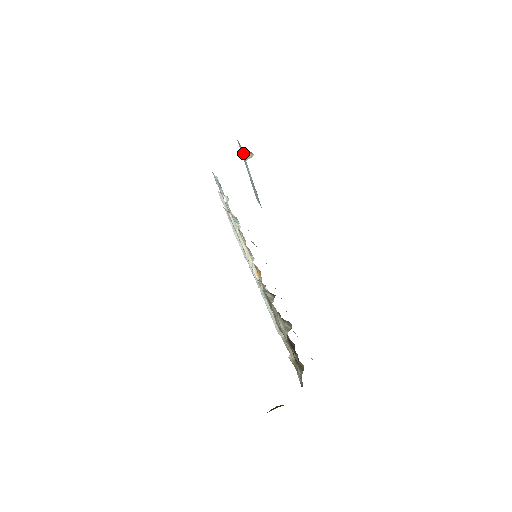
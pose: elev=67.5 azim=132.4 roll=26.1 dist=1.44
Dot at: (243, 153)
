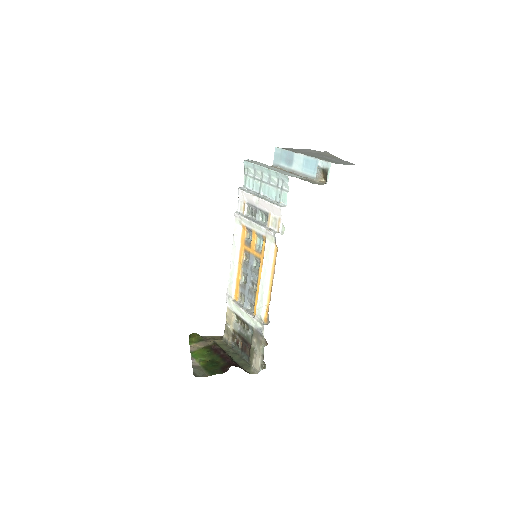
Dot at: (320, 169)
